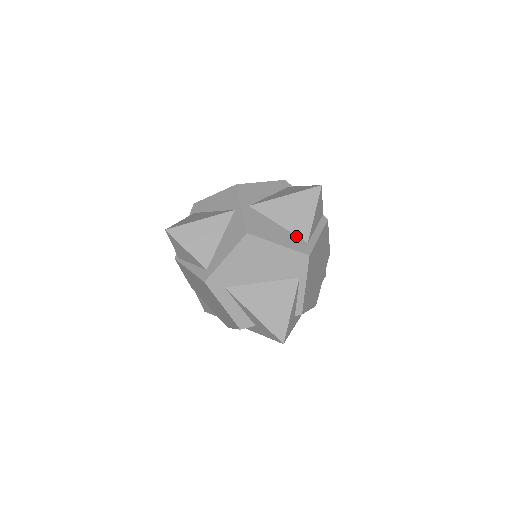
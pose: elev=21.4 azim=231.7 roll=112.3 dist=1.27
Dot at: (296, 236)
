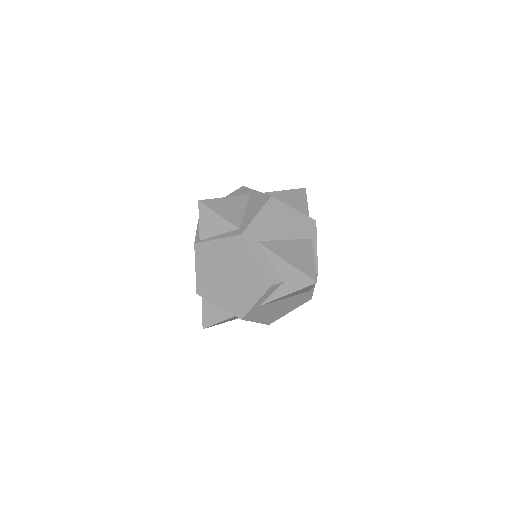
Dot at: occluded
